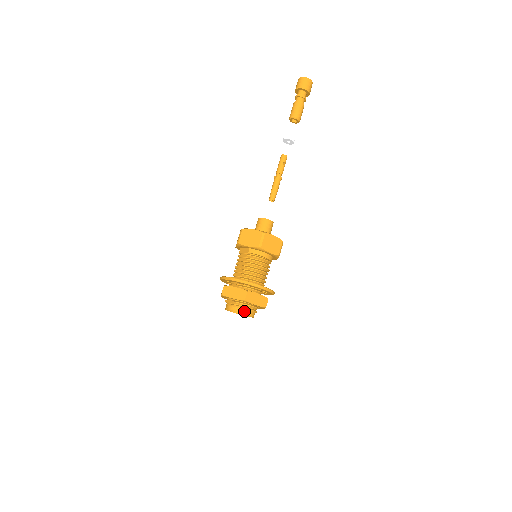
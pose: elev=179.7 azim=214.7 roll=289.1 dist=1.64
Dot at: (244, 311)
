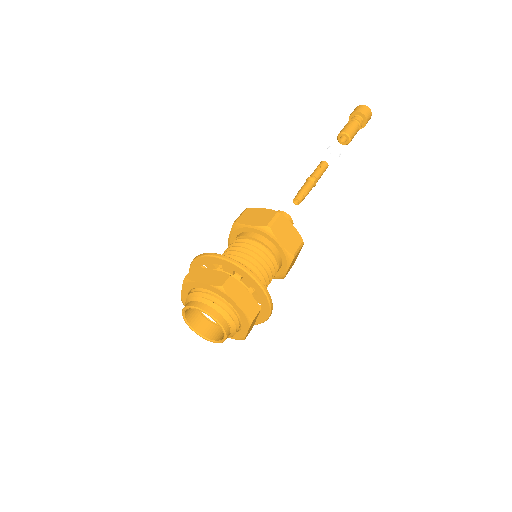
Dot at: (191, 303)
